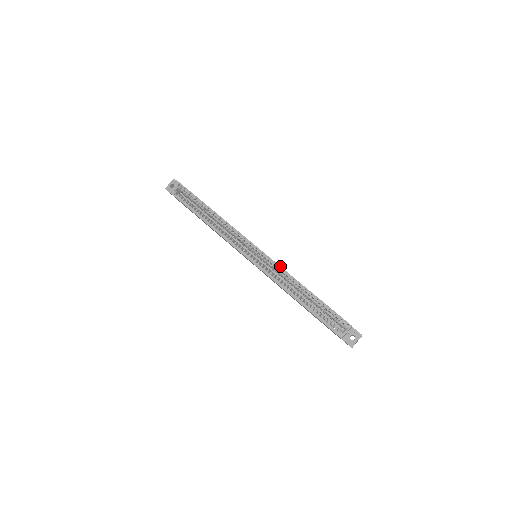
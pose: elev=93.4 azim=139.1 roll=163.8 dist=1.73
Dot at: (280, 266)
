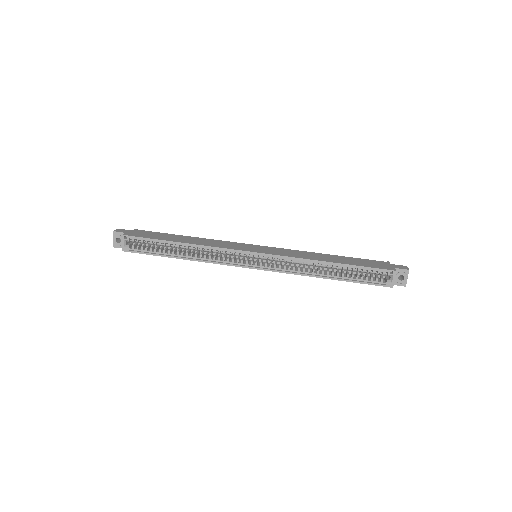
Dot at: (289, 257)
